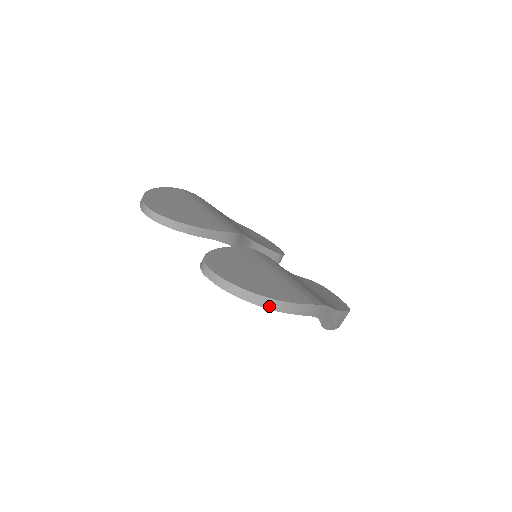
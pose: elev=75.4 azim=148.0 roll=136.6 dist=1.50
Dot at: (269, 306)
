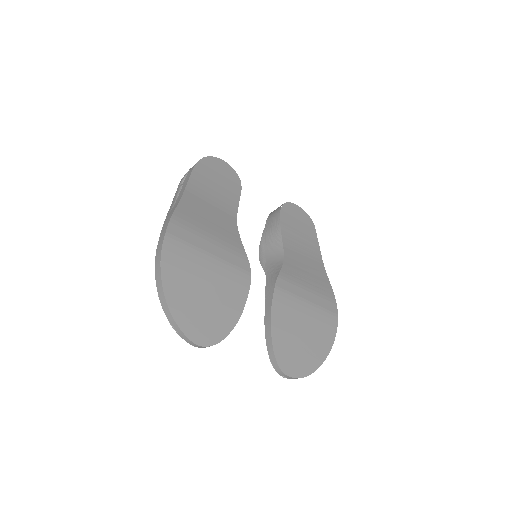
Dot at: occluded
